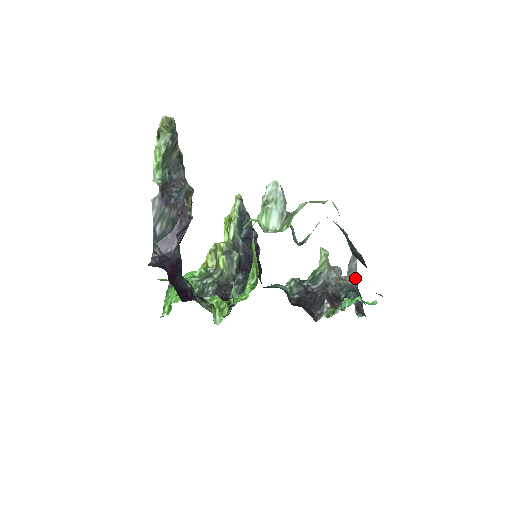
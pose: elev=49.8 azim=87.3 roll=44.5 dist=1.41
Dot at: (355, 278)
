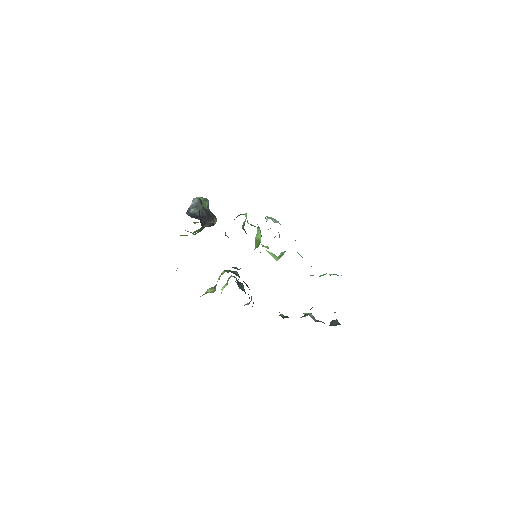
Dot at: (338, 324)
